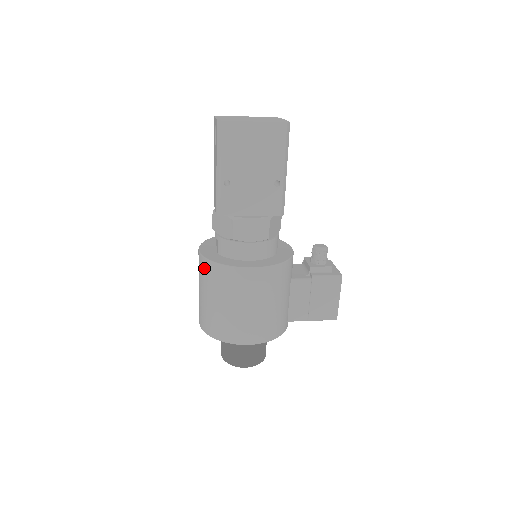
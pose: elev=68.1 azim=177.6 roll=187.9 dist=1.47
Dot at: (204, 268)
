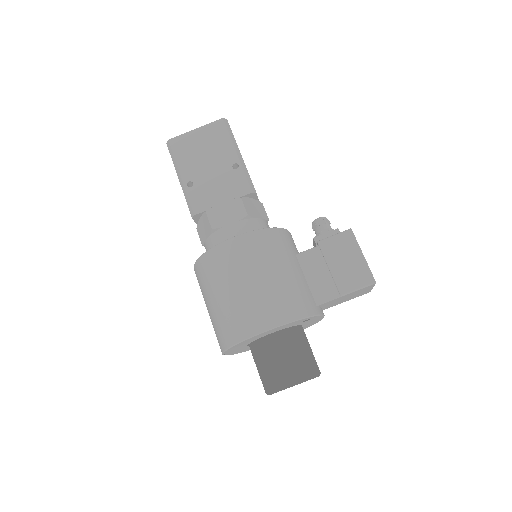
Dot at: (198, 274)
